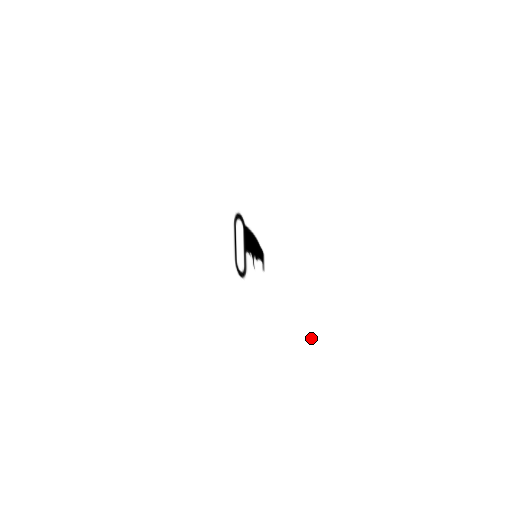
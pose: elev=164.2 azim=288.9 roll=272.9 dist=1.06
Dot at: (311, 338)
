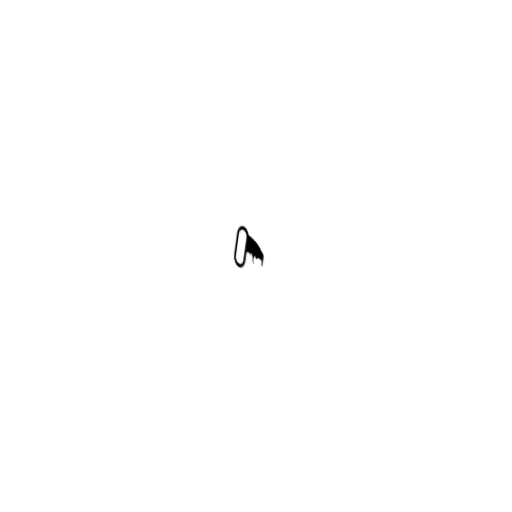
Dot at: (295, 307)
